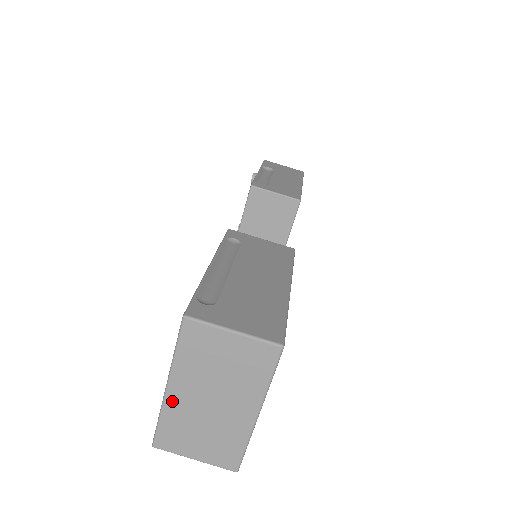
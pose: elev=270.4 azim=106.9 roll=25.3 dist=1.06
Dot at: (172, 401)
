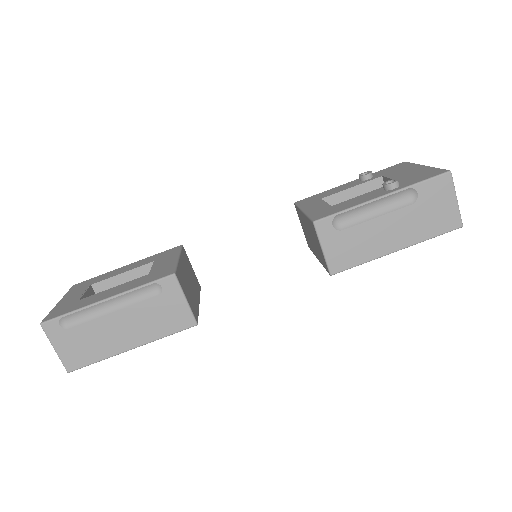
Dot at: occluded
